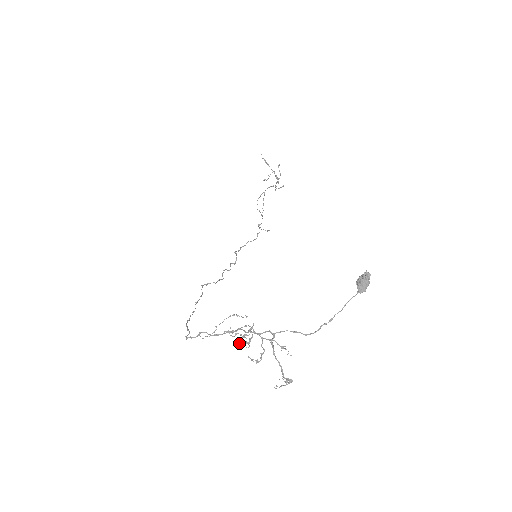
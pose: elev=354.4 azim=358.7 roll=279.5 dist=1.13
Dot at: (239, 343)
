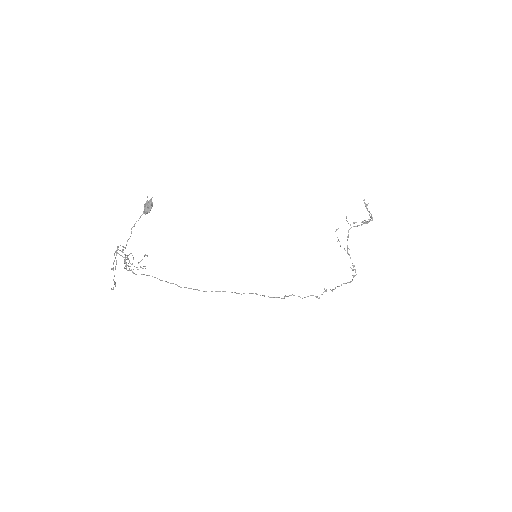
Dot at: (126, 266)
